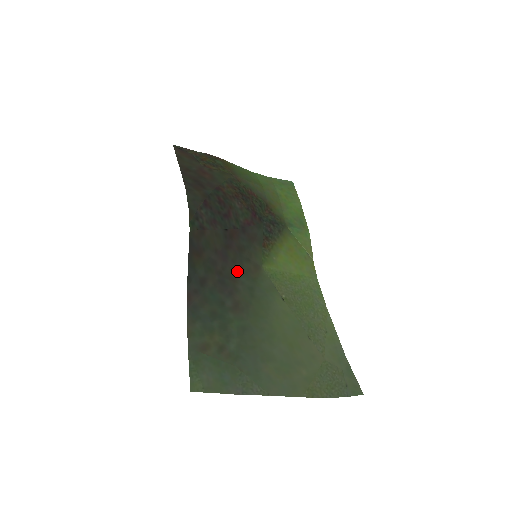
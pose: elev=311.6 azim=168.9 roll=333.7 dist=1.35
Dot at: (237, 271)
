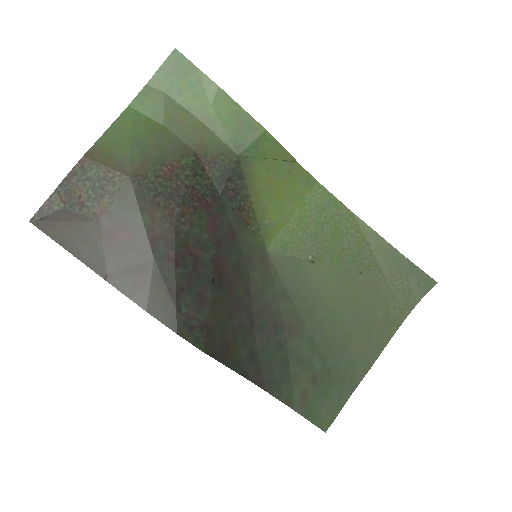
Dot at: (258, 295)
